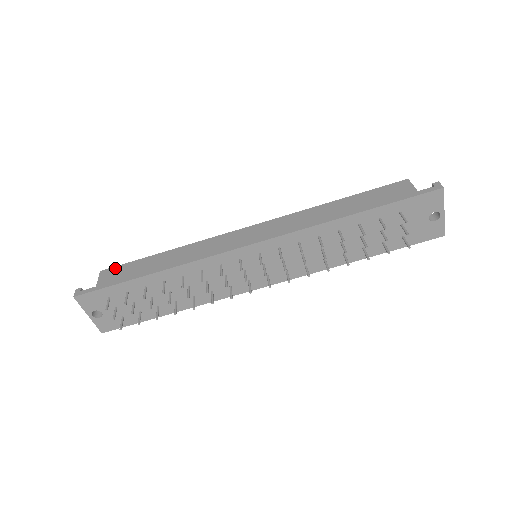
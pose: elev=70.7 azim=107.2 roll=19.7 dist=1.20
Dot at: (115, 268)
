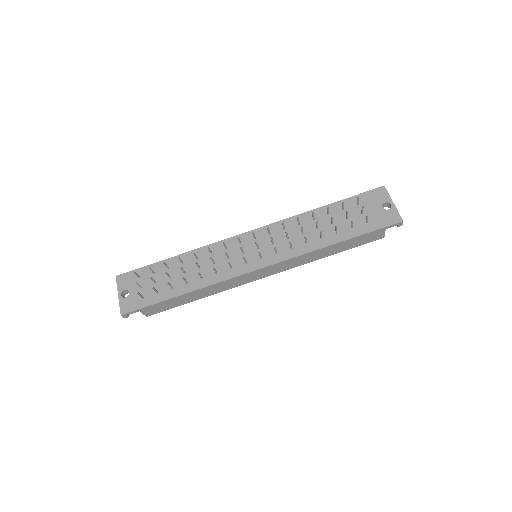
Dot at: occluded
